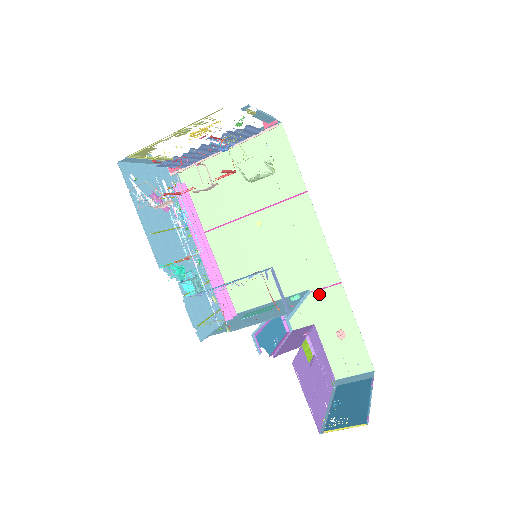
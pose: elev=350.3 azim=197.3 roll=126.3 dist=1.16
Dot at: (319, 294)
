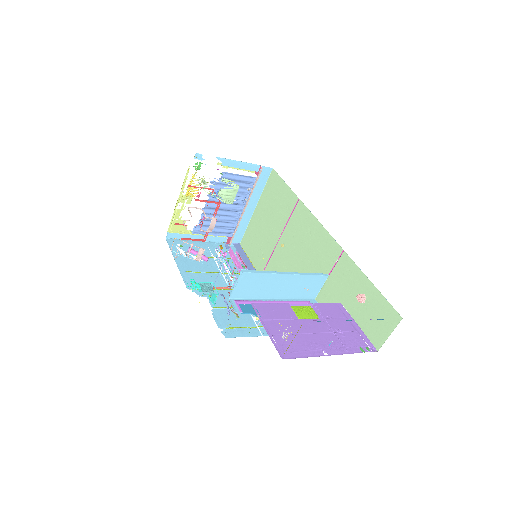
Dot at: (334, 273)
